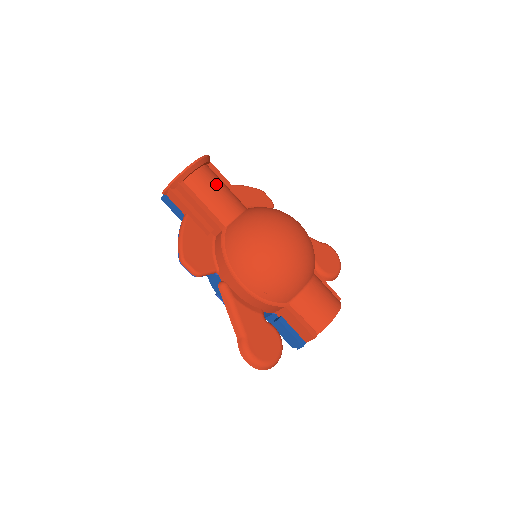
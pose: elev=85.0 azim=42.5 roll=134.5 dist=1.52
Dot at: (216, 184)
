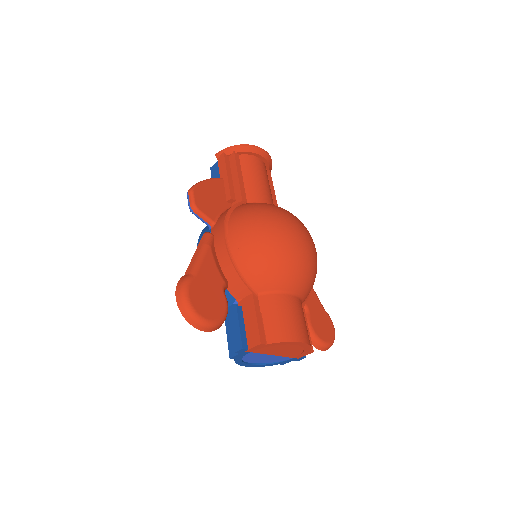
Dot at: (263, 175)
